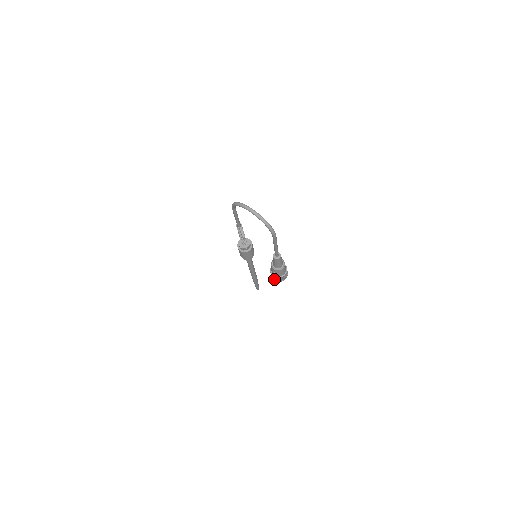
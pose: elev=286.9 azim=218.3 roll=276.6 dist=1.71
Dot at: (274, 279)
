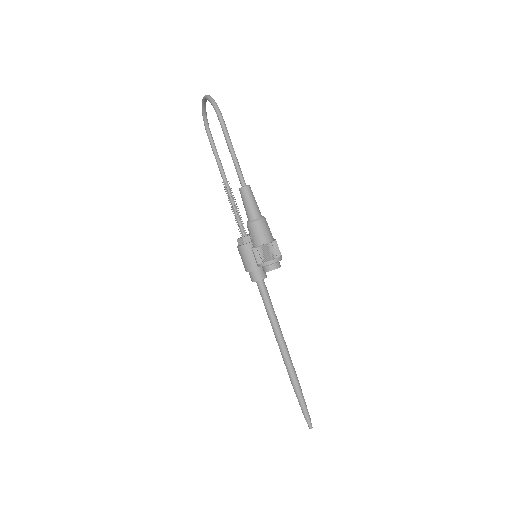
Dot at: (257, 262)
